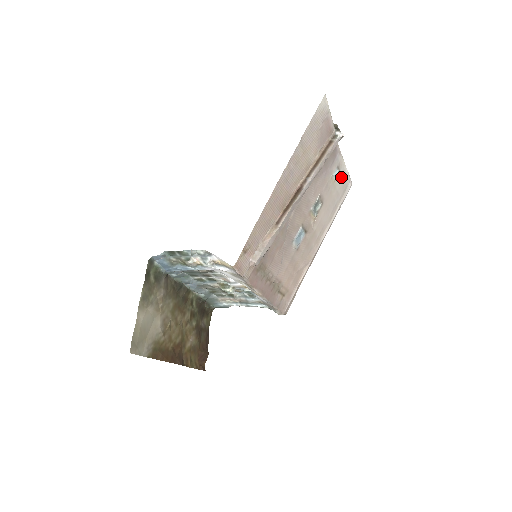
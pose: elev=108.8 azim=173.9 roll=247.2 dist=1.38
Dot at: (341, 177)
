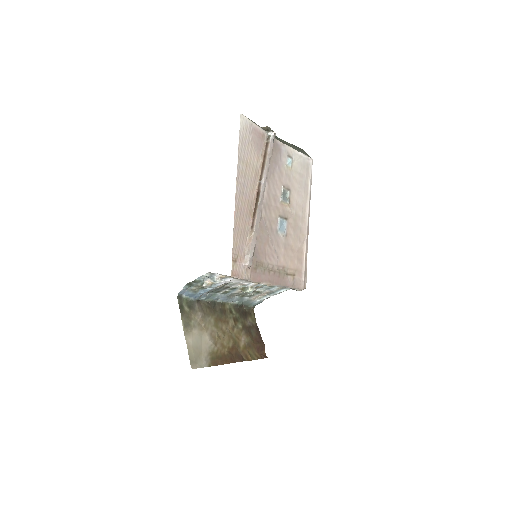
Dot at: (297, 161)
